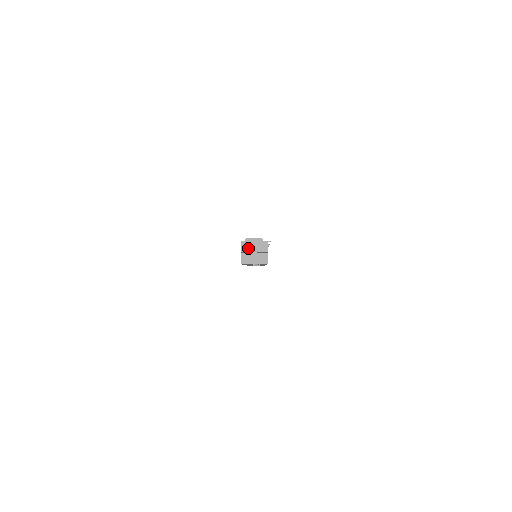
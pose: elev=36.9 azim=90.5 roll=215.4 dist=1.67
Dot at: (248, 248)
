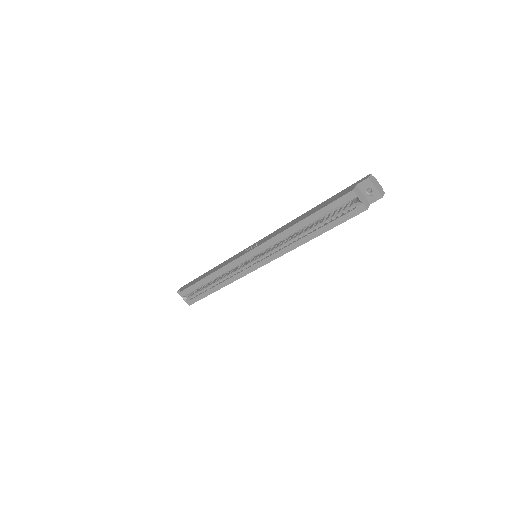
Dot at: (373, 181)
